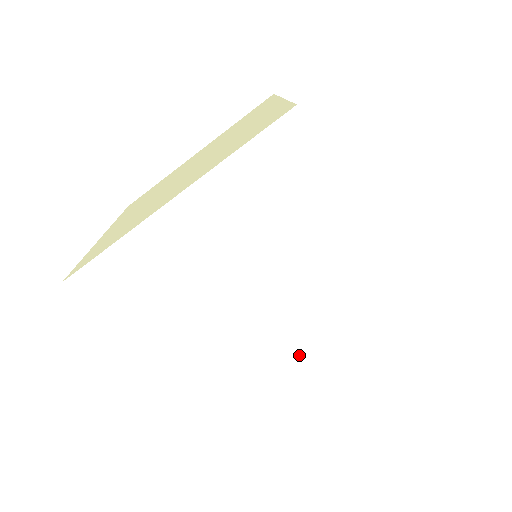
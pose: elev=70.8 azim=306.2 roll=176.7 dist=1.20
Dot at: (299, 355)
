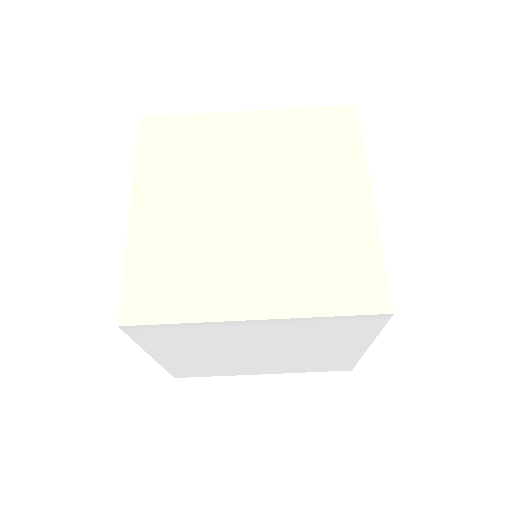
Dot at: (260, 365)
